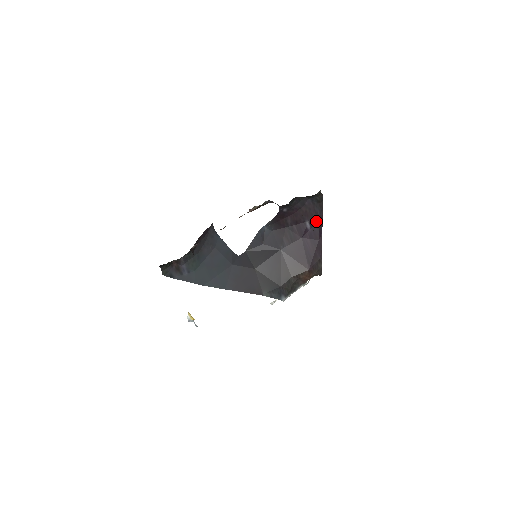
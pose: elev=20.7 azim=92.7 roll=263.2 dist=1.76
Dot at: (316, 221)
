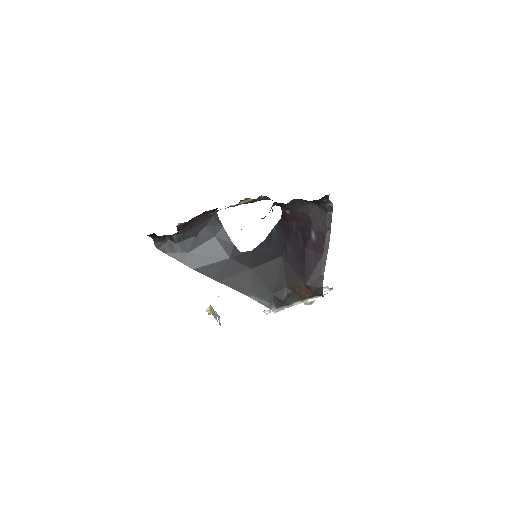
Dot at: (323, 232)
